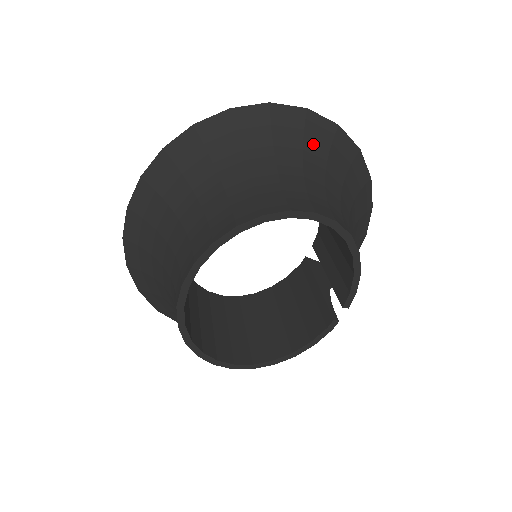
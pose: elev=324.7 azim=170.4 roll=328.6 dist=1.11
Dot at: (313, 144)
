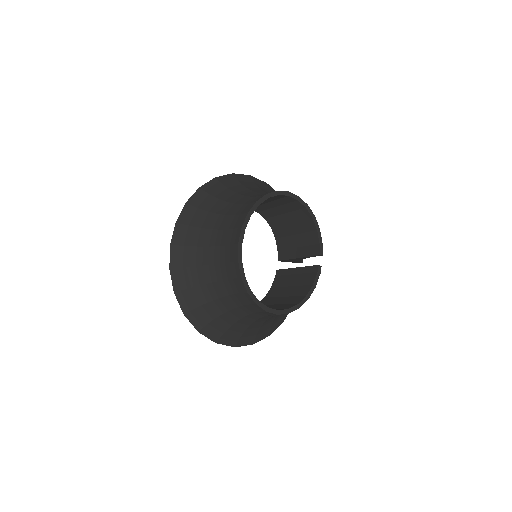
Dot at: (262, 188)
